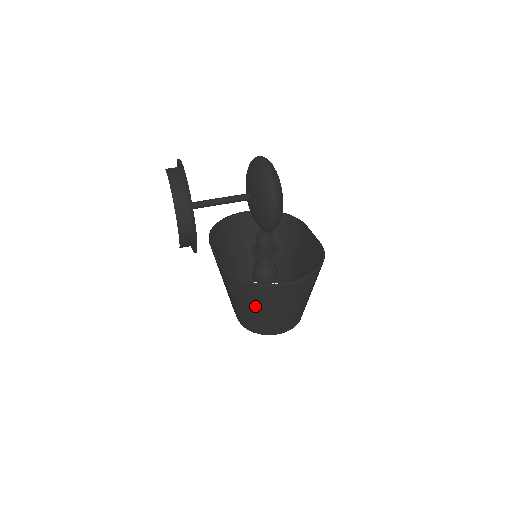
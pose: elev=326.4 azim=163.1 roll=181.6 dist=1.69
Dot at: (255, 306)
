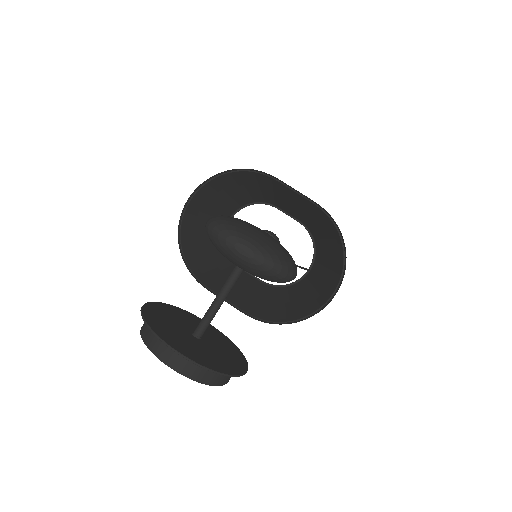
Dot at: (297, 303)
